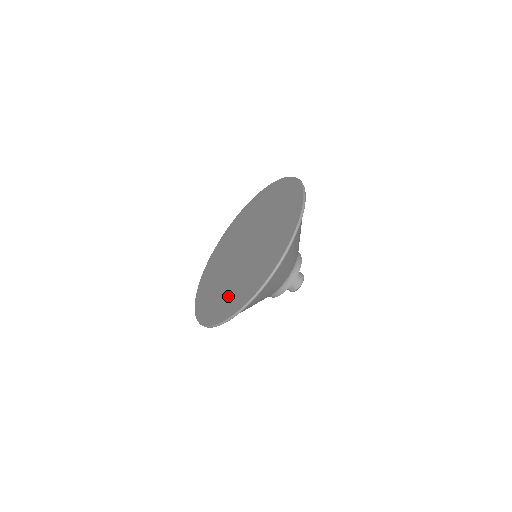
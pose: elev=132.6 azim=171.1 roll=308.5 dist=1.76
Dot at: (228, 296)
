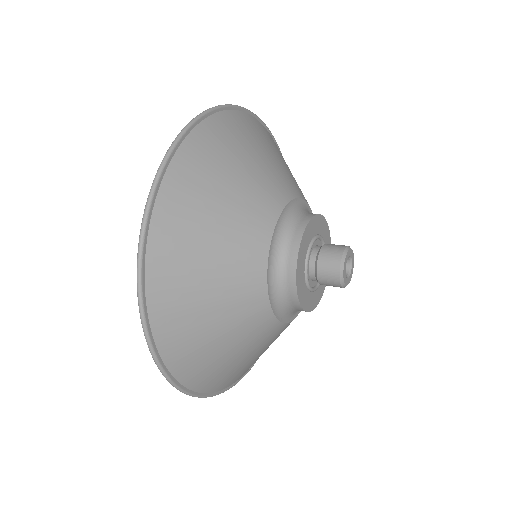
Dot at: occluded
